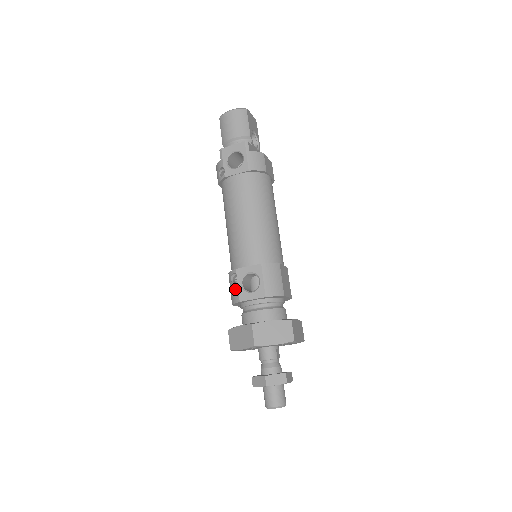
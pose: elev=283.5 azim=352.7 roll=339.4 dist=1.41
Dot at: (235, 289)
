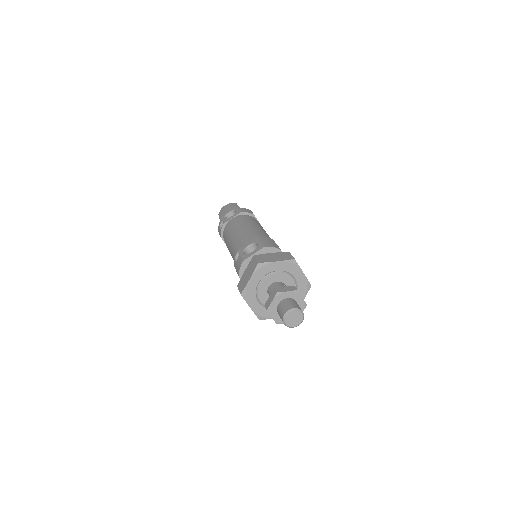
Dot at: (239, 259)
